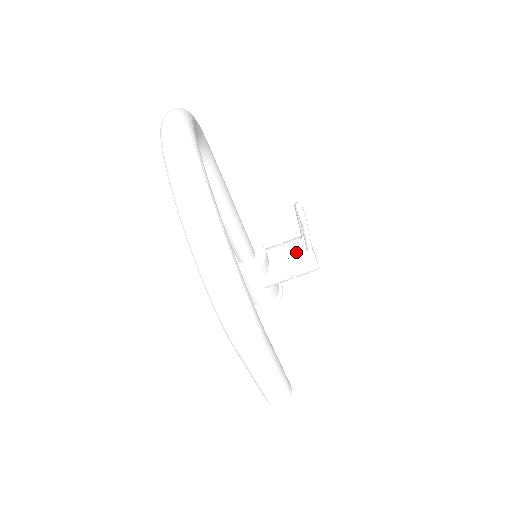
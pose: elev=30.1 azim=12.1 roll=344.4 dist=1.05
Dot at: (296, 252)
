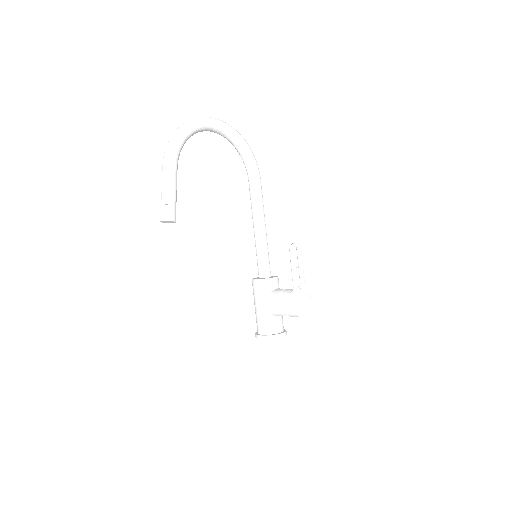
Dot at: (289, 290)
